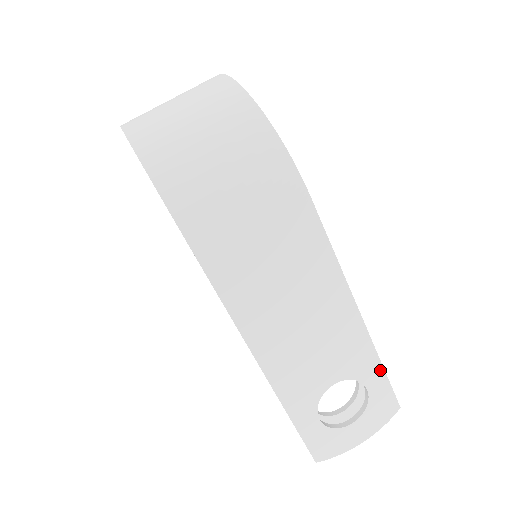
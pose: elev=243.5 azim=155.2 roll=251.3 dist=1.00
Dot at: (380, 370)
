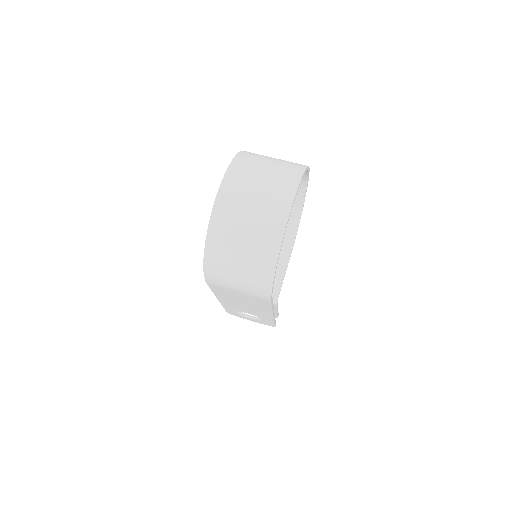
Dot at: (272, 322)
